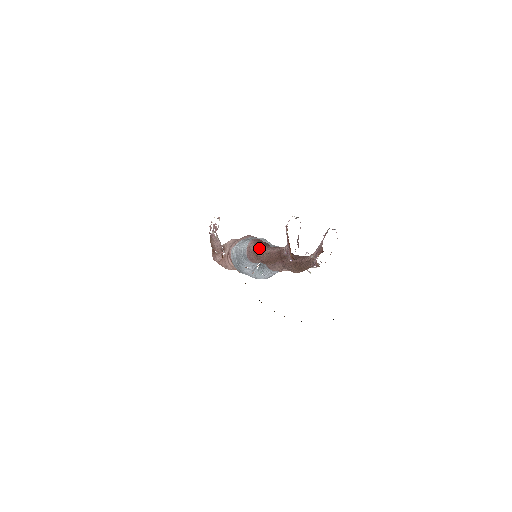
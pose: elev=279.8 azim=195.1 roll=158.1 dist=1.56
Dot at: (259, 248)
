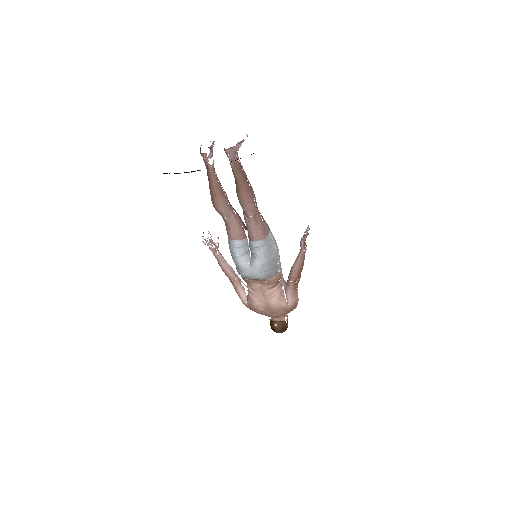
Dot at: occluded
